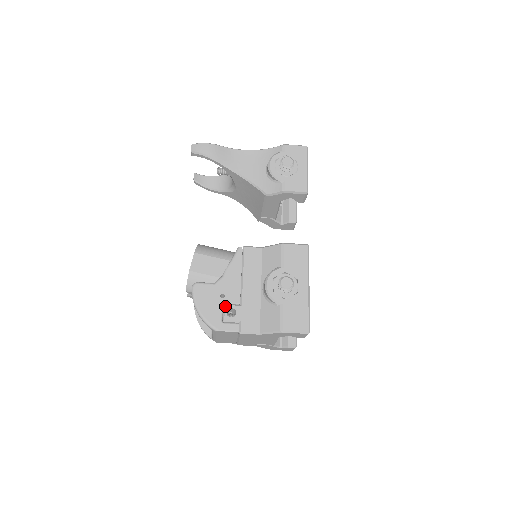
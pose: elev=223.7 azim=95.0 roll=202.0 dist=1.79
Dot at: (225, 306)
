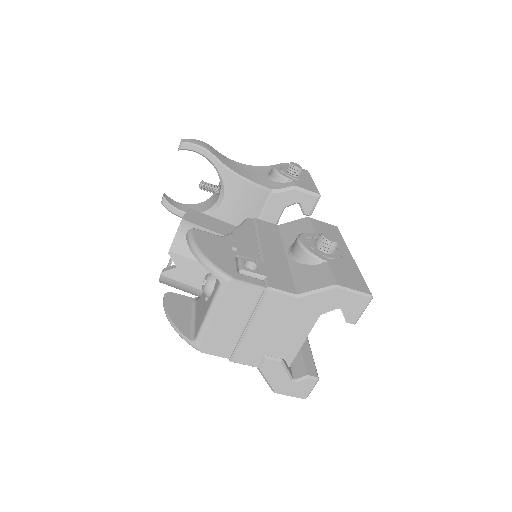
Dot at: (241, 257)
